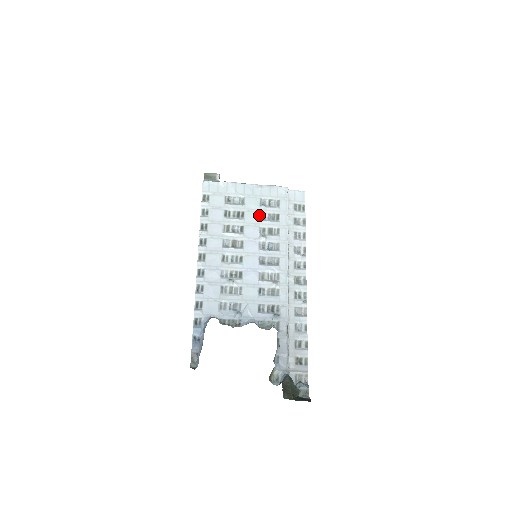
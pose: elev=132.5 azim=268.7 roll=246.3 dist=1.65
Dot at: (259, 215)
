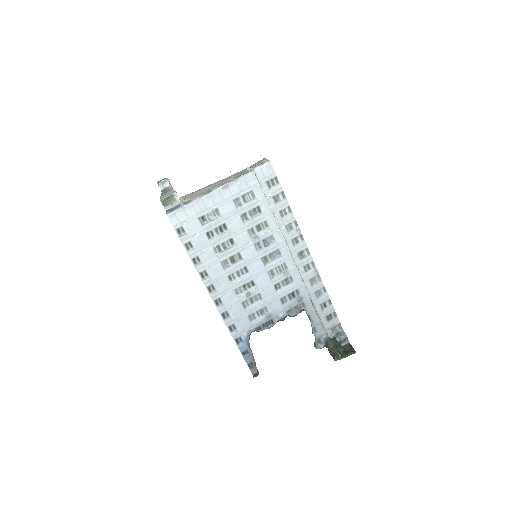
Dot at: (240, 218)
